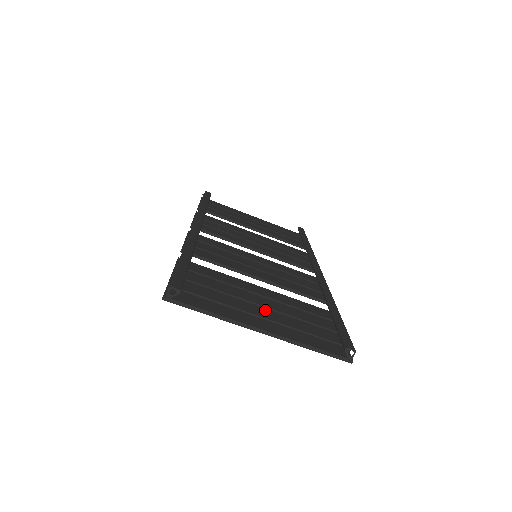
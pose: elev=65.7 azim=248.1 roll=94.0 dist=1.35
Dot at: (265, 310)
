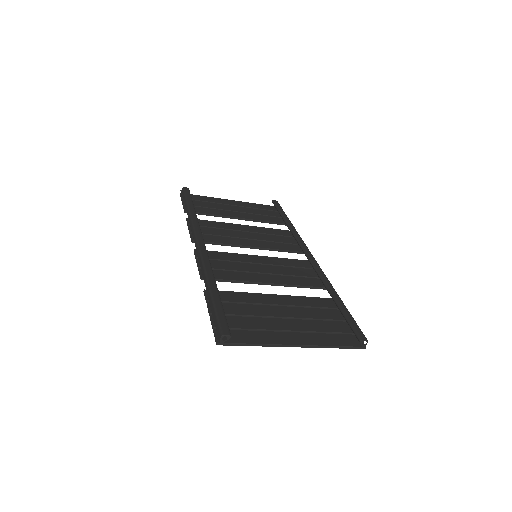
Dot at: (290, 321)
